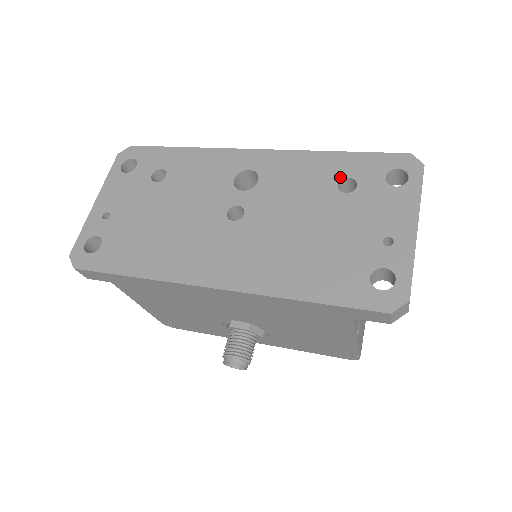
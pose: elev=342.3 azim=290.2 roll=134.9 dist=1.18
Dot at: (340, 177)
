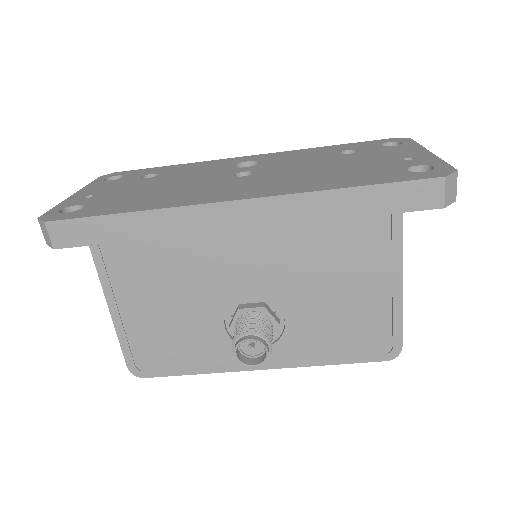
Dot at: (340, 151)
